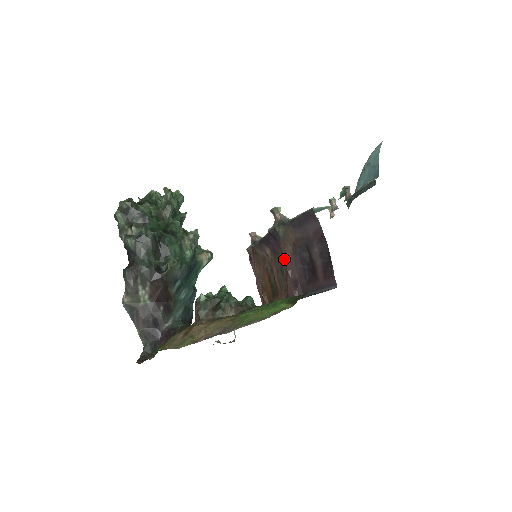
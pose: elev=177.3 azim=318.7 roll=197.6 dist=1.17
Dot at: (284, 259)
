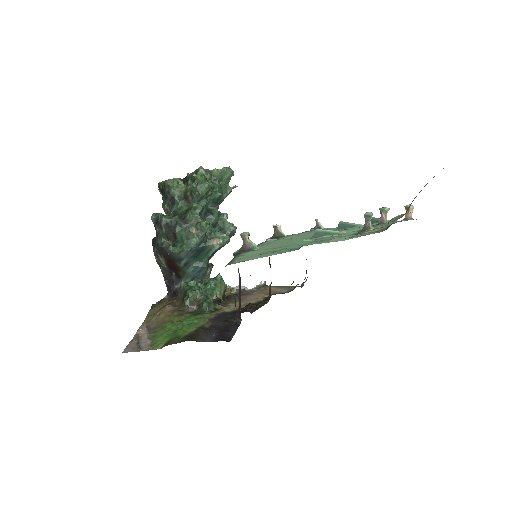
Dot at: (239, 283)
